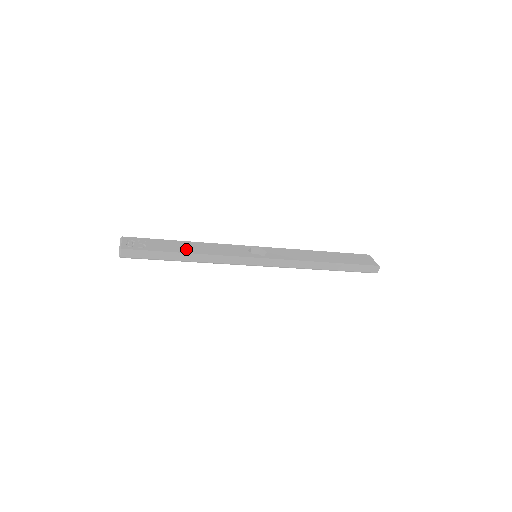
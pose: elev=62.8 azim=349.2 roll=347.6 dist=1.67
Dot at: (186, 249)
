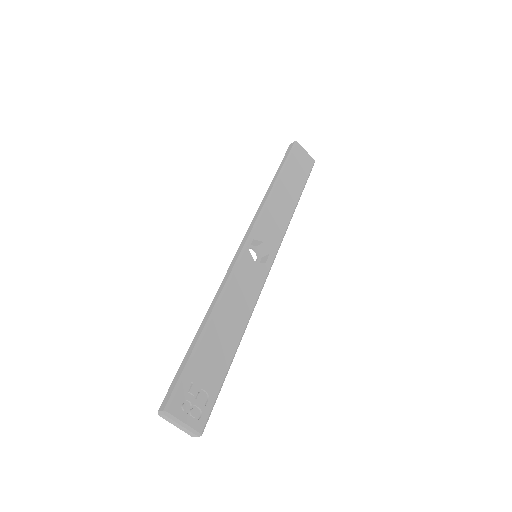
Dot at: (230, 339)
